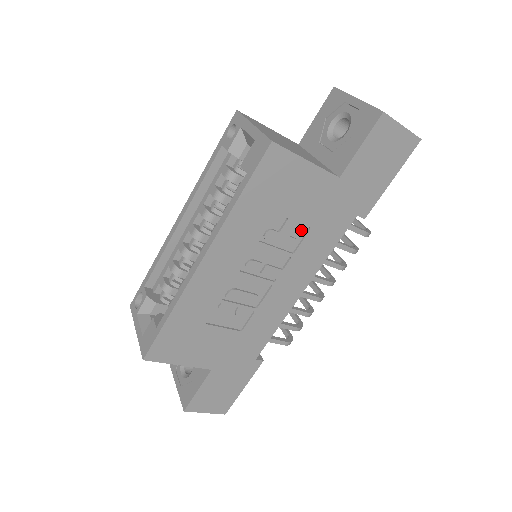
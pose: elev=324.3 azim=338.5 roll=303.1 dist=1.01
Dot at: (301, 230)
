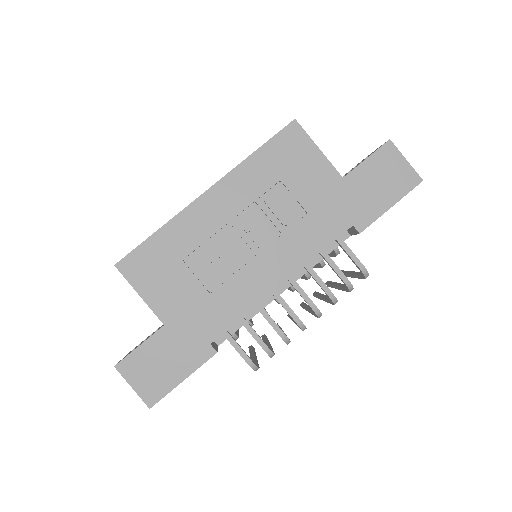
Dot at: (298, 213)
